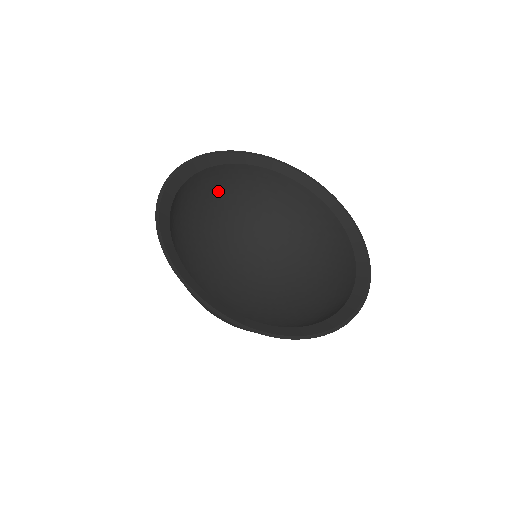
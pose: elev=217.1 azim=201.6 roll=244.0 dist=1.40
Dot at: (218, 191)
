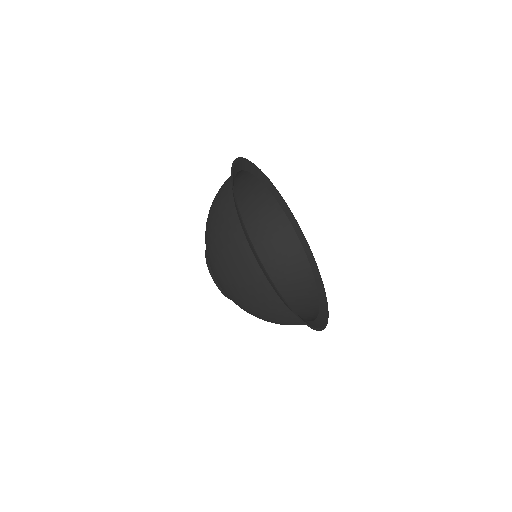
Dot at: occluded
